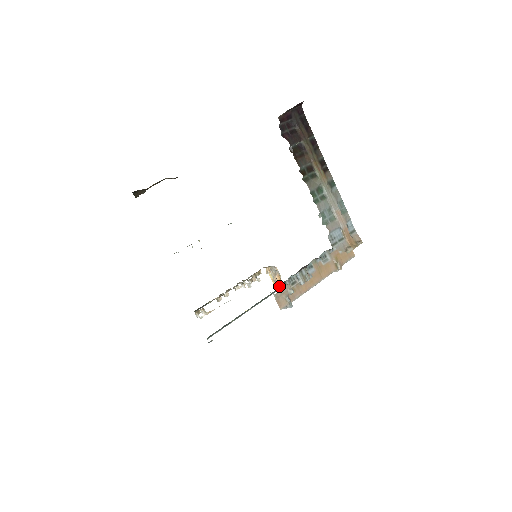
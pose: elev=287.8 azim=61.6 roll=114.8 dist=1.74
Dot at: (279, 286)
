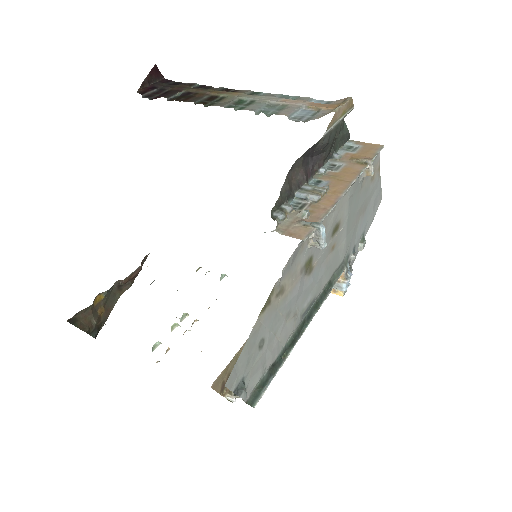
Dot at: (273, 217)
